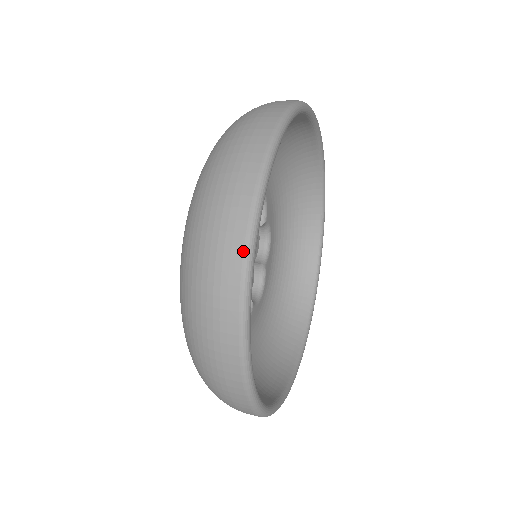
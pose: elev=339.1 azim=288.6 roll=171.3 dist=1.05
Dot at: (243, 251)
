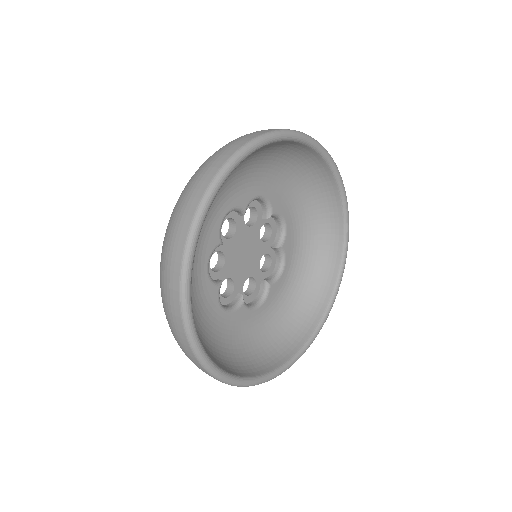
Dot at: (213, 177)
